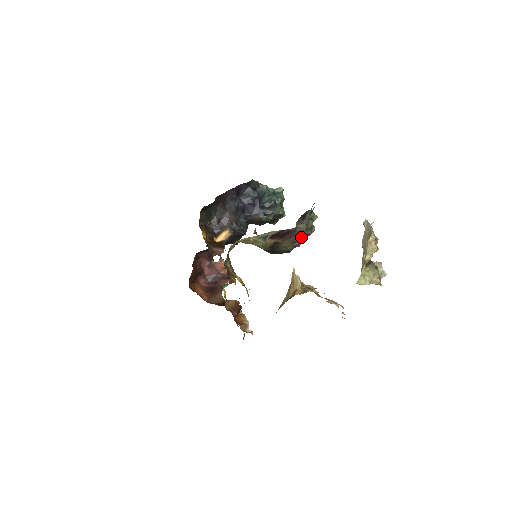
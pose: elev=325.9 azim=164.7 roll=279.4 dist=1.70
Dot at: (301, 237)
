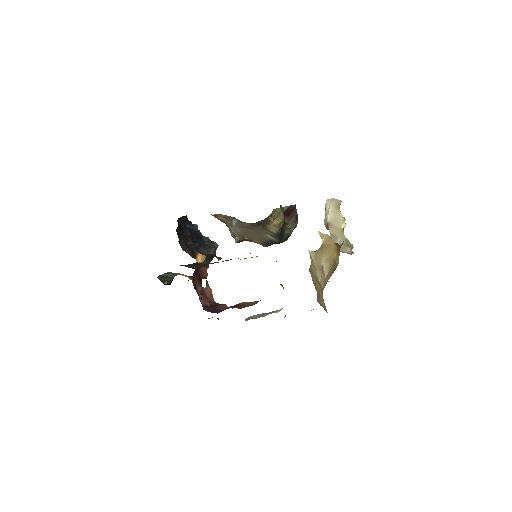
Dot at: (297, 217)
